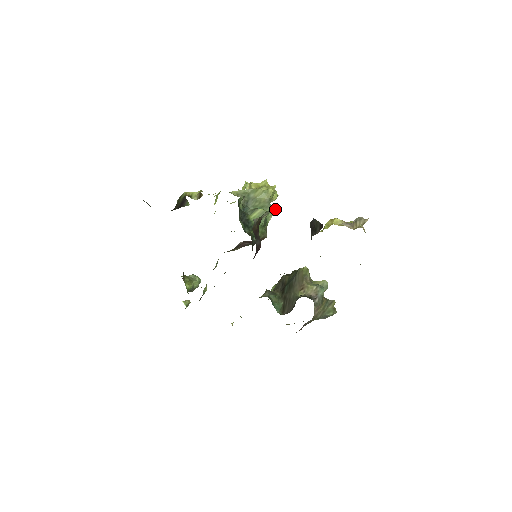
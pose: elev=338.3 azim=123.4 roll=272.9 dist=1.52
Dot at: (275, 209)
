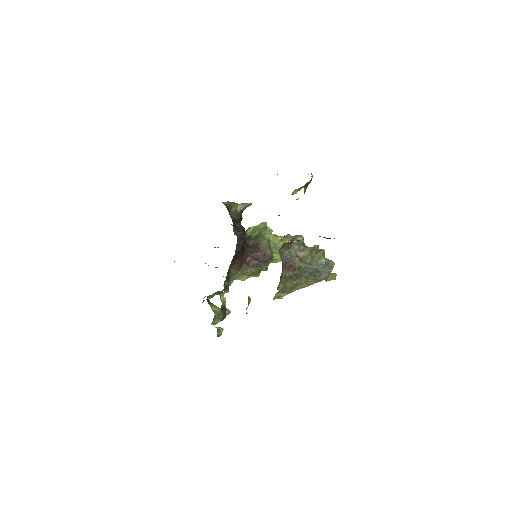
Dot at: (249, 204)
